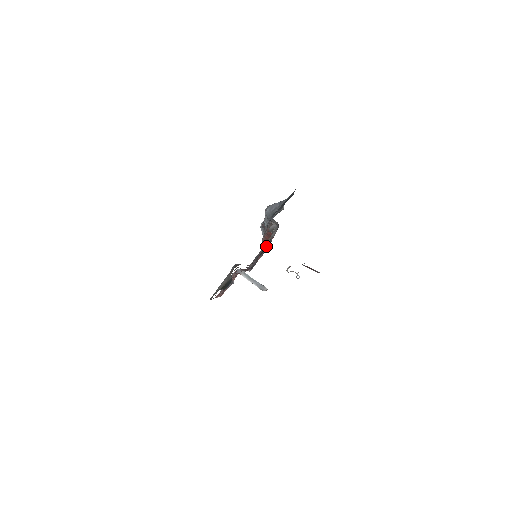
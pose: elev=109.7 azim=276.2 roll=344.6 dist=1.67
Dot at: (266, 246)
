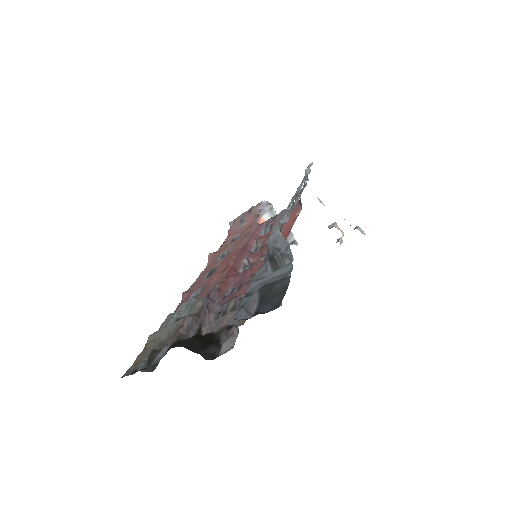
Dot at: occluded
